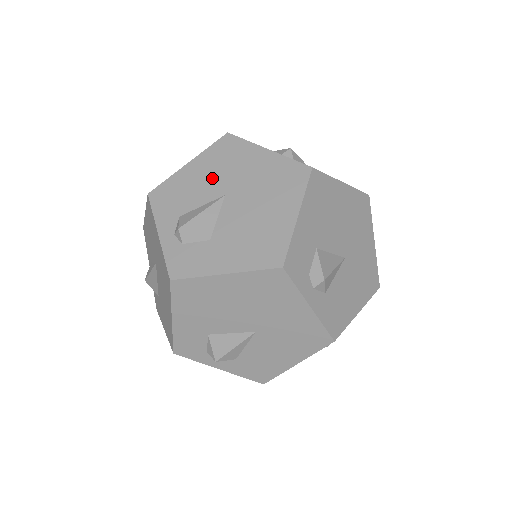
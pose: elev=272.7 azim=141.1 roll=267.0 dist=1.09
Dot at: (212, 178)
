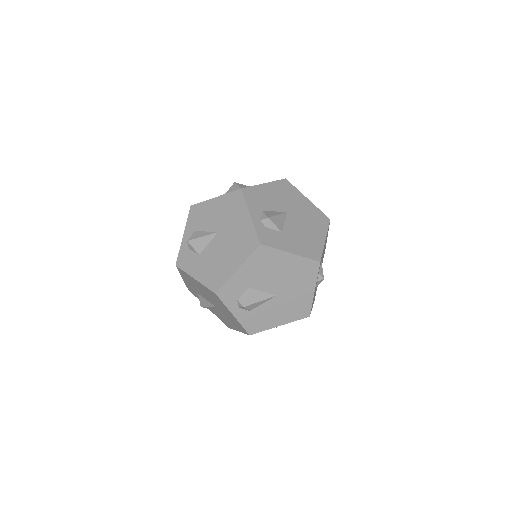
Dot at: (219, 216)
